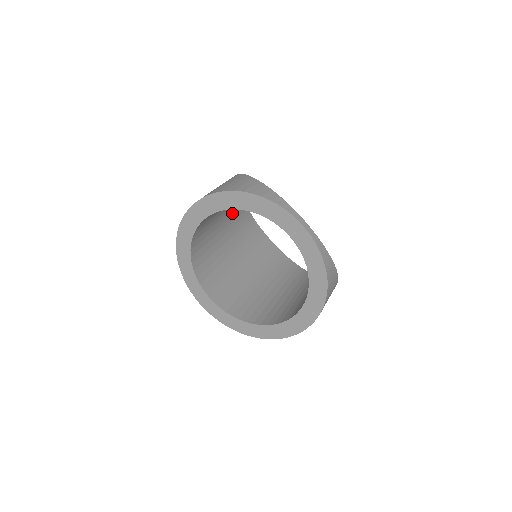
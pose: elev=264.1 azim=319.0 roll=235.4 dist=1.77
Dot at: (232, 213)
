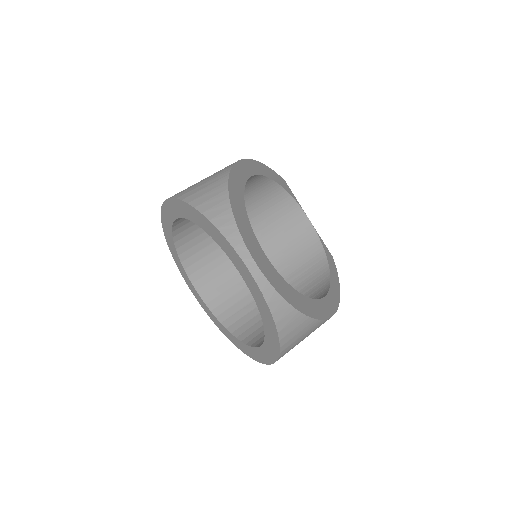
Dot at: (249, 195)
